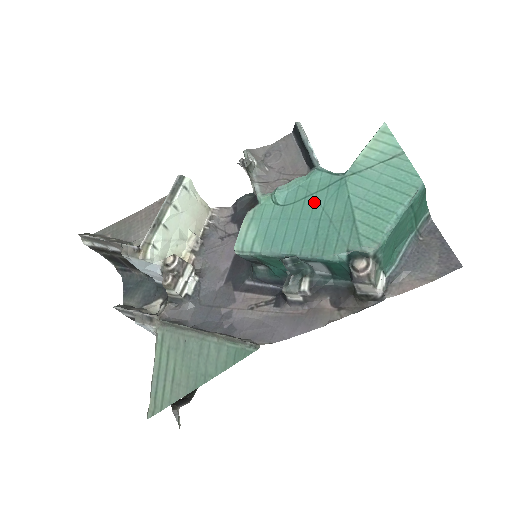
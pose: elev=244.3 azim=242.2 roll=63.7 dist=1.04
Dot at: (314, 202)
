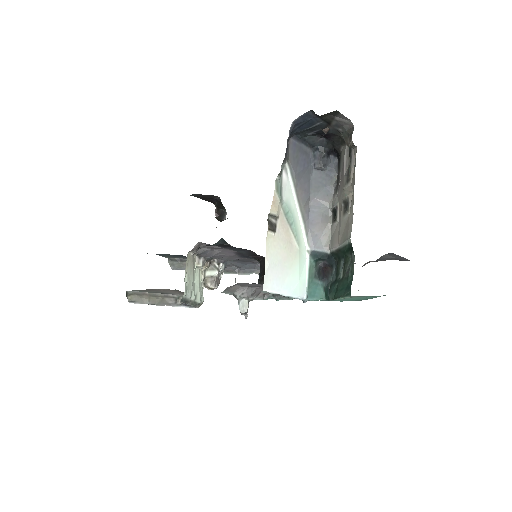
Dot at: occluded
